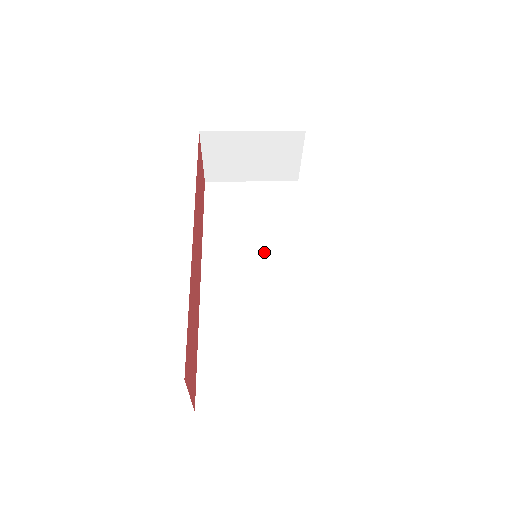
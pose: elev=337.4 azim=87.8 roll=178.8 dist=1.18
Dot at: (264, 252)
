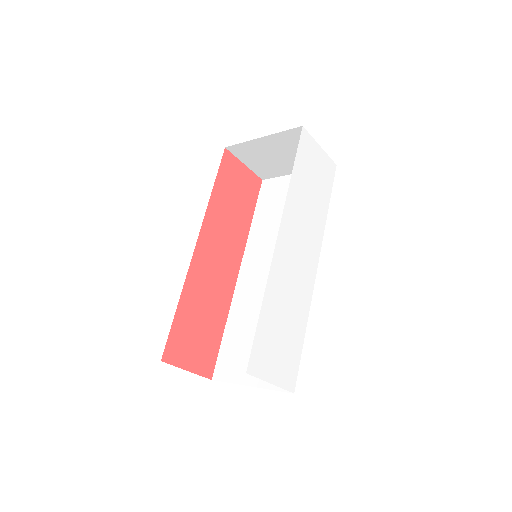
Dot at: occluded
